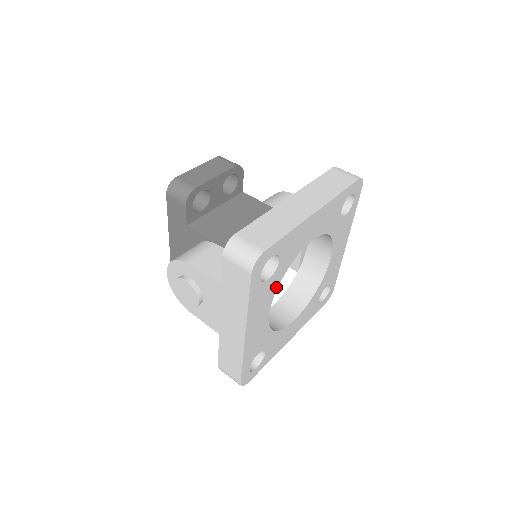
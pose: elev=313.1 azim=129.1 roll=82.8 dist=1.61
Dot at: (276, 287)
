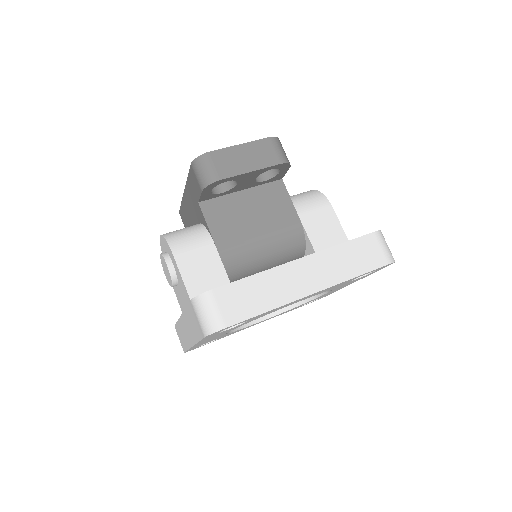
Dot at: occluded
